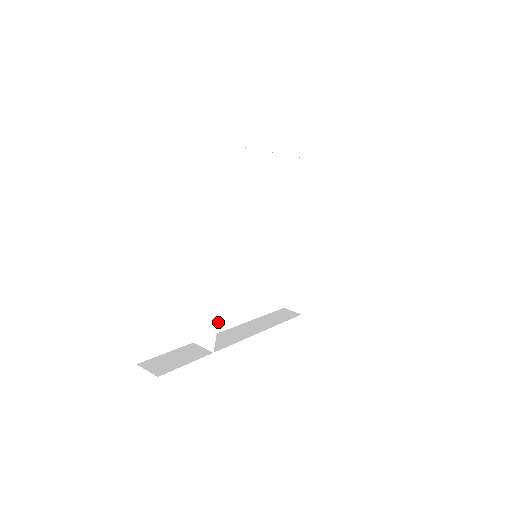
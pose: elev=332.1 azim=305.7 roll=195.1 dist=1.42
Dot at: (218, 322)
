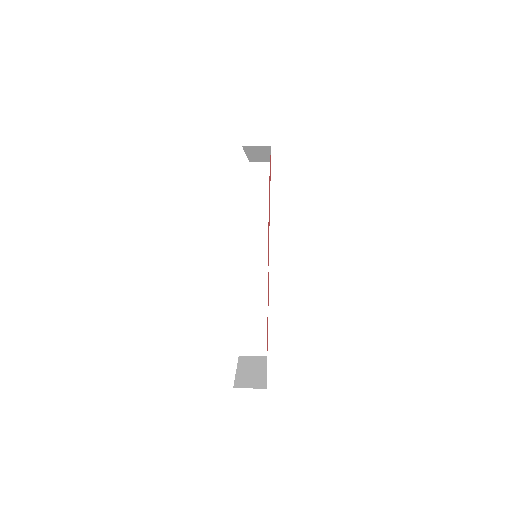
Dot at: occluded
